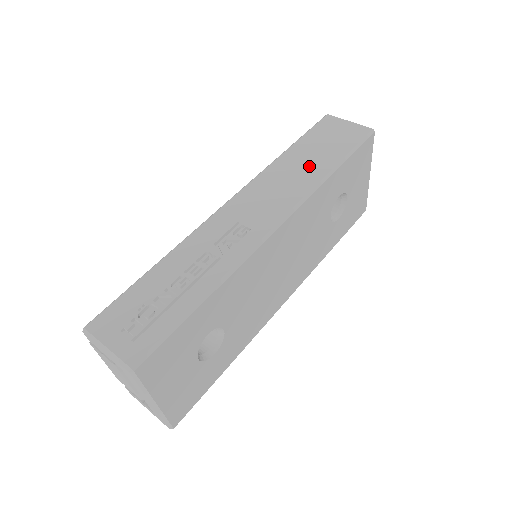
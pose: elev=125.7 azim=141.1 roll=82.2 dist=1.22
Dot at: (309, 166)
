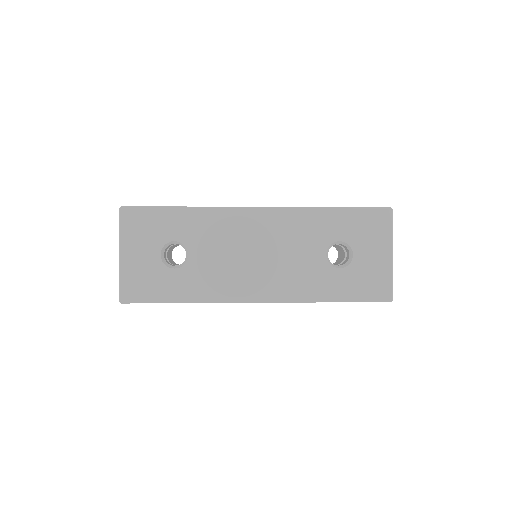
Dot at: occluded
